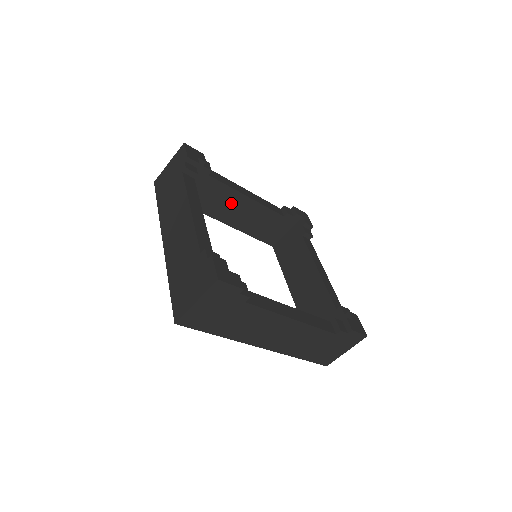
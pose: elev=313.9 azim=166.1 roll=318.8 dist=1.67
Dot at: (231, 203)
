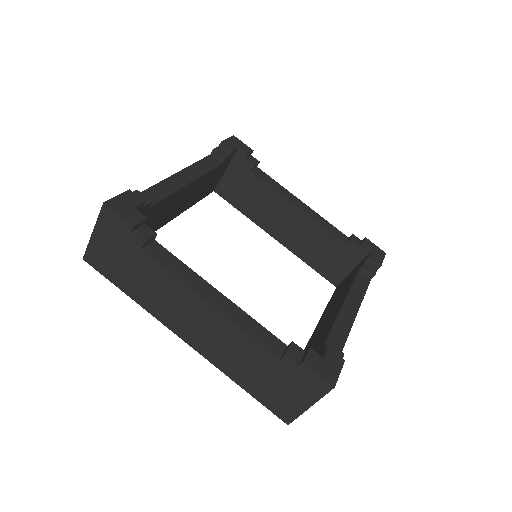
Dot at: (279, 212)
